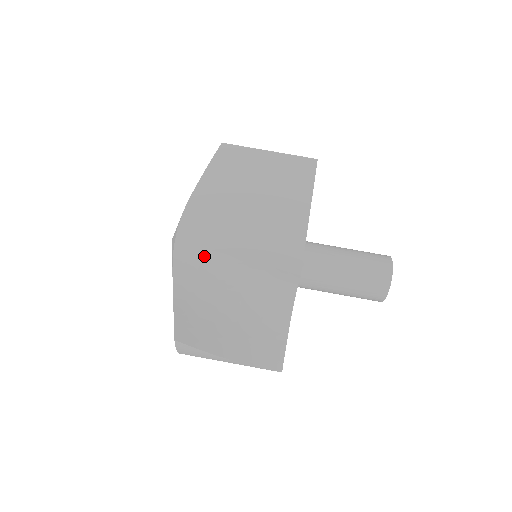
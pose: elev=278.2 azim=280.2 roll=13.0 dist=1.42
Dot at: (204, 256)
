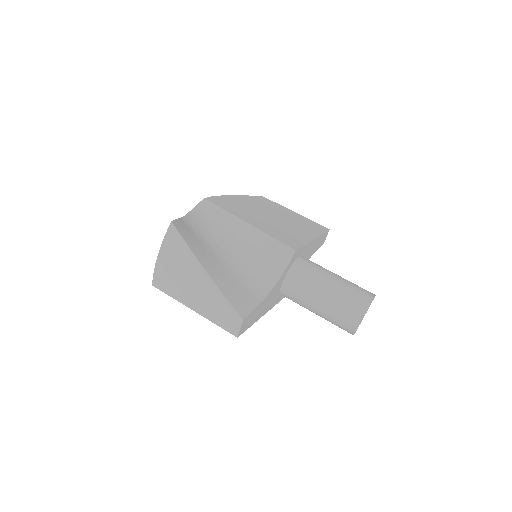
Dot at: (221, 215)
